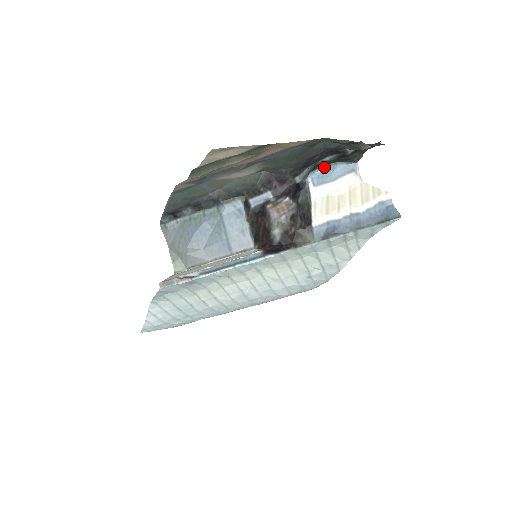
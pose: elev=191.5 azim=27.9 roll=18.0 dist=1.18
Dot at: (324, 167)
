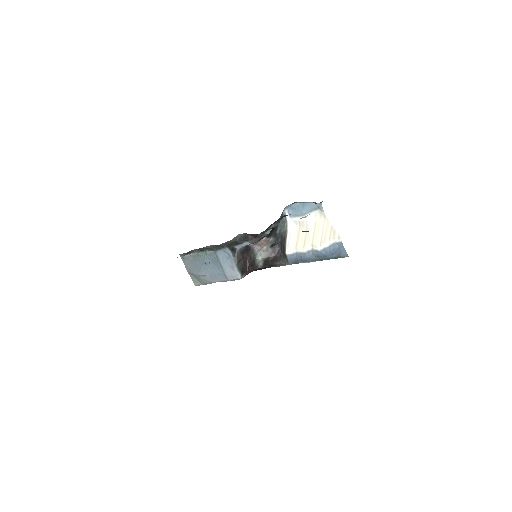
Dot at: (296, 203)
